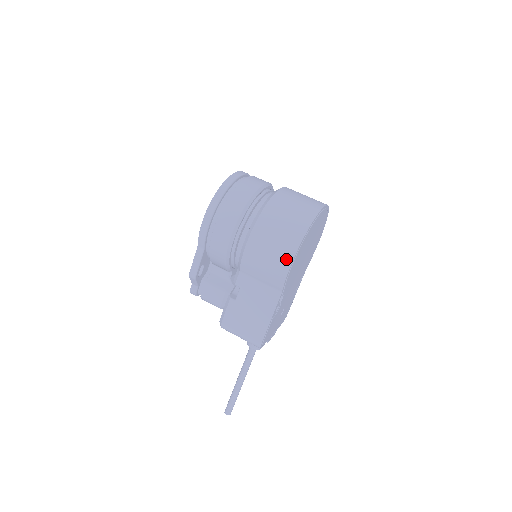
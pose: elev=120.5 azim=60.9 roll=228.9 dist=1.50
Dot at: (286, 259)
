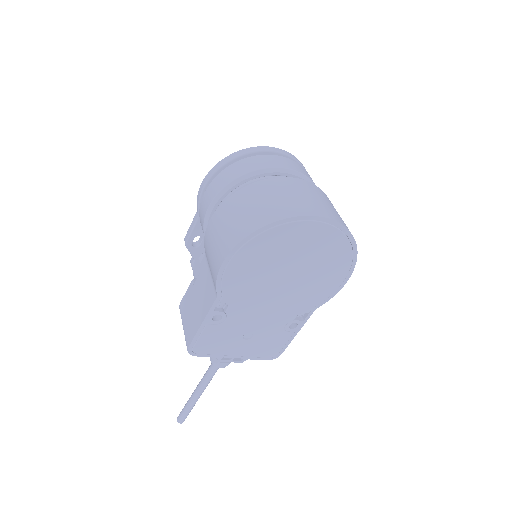
Dot at: (224, 251)
